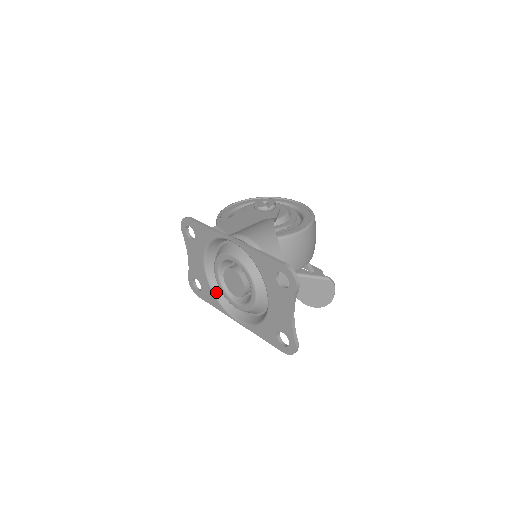
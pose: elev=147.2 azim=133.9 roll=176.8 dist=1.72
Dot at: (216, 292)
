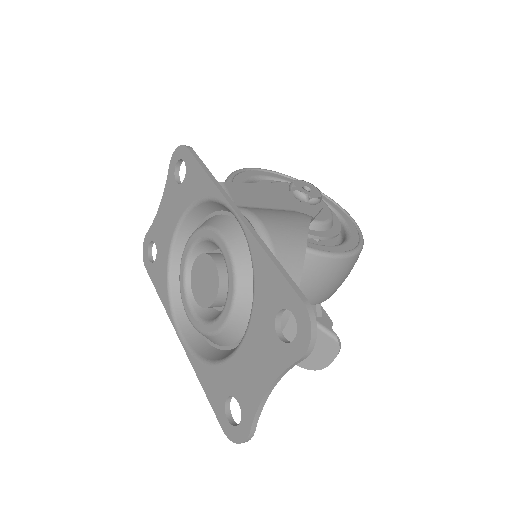
Dot at: (172, 277)
